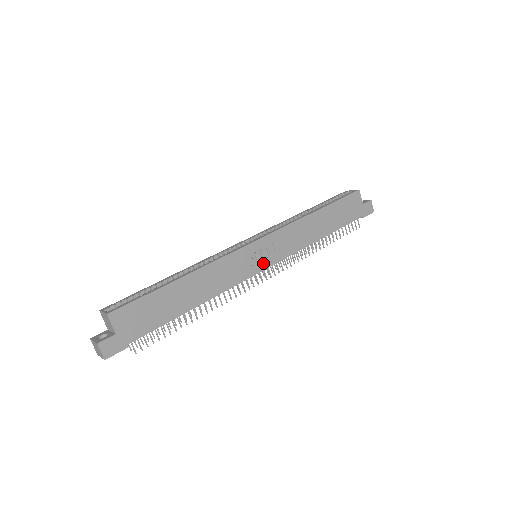
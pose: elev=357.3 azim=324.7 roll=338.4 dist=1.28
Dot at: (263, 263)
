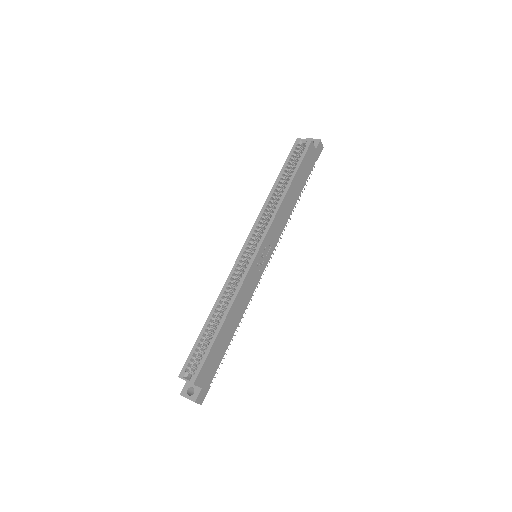
Dot at: (265, 262)
